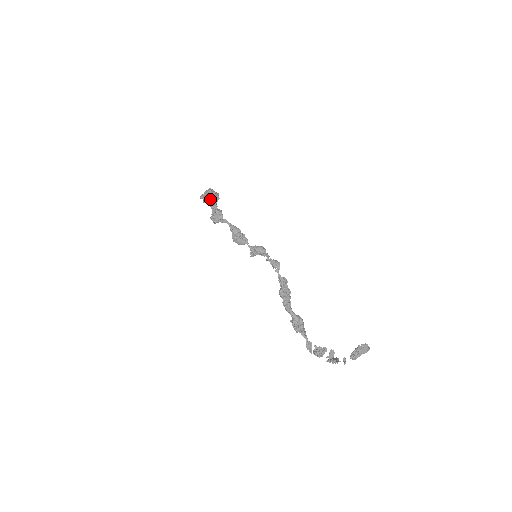
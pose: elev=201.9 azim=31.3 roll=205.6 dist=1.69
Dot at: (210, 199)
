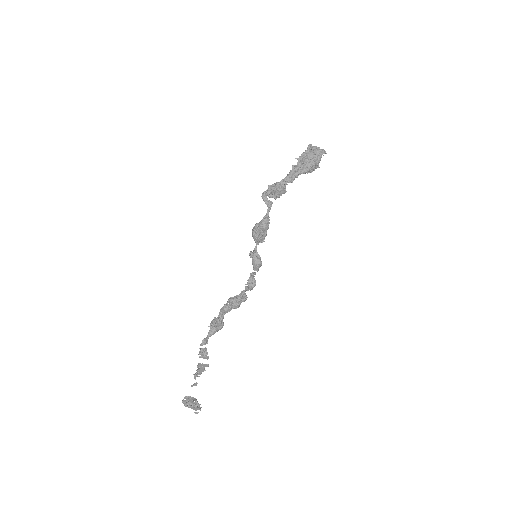
Dot at: (301, 165)
